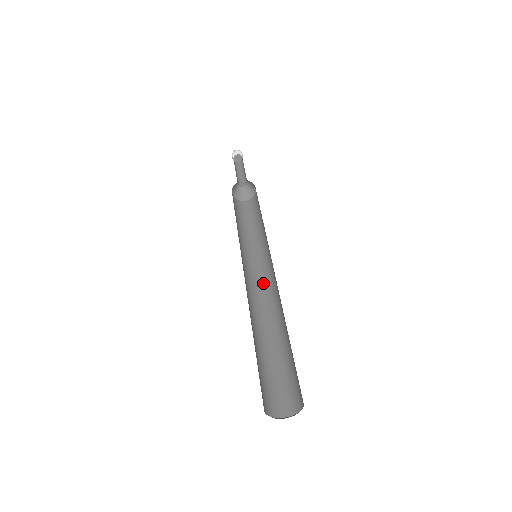
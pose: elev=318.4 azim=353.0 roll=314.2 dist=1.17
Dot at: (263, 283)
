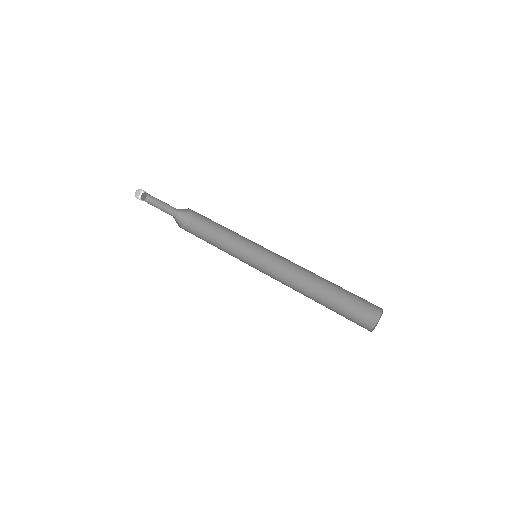
Dot at: (271, 273)
